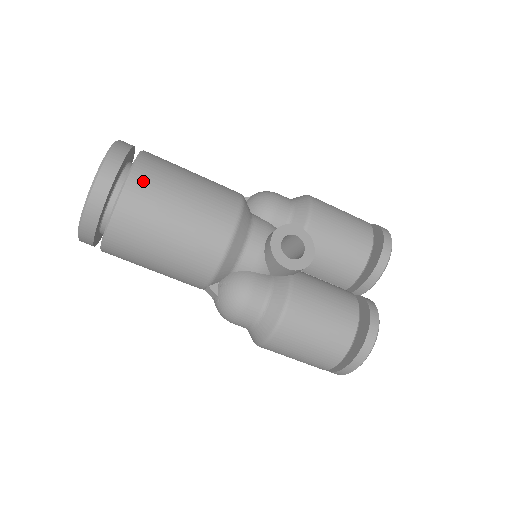
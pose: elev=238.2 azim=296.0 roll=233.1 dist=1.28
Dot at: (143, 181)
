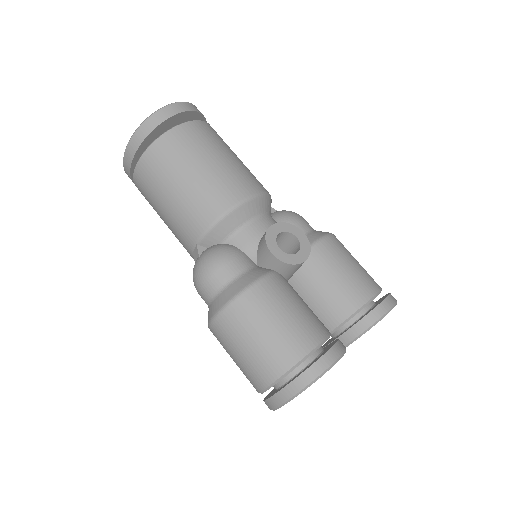
Dot at: (194, 131)
